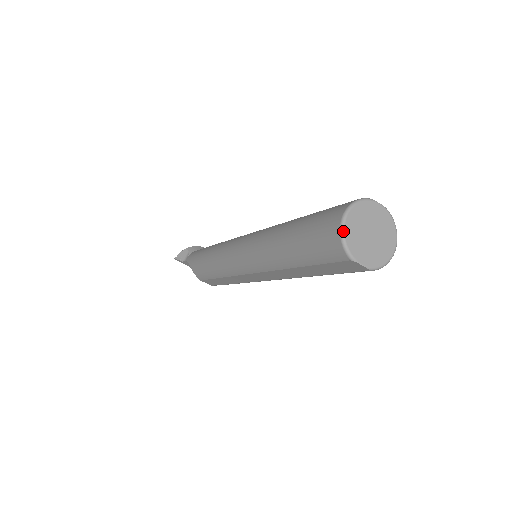
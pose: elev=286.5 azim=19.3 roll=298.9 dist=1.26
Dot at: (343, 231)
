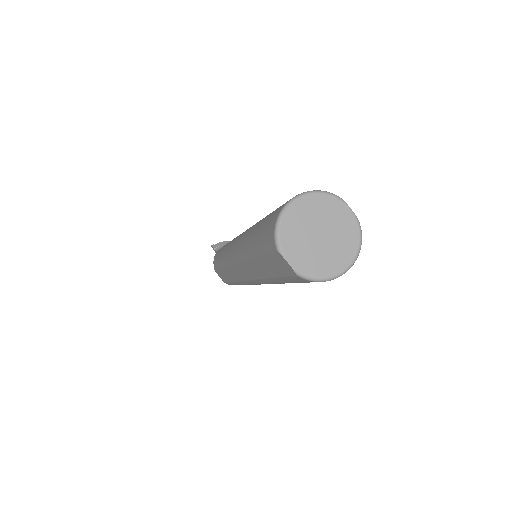
Dot at: (282, 213)
